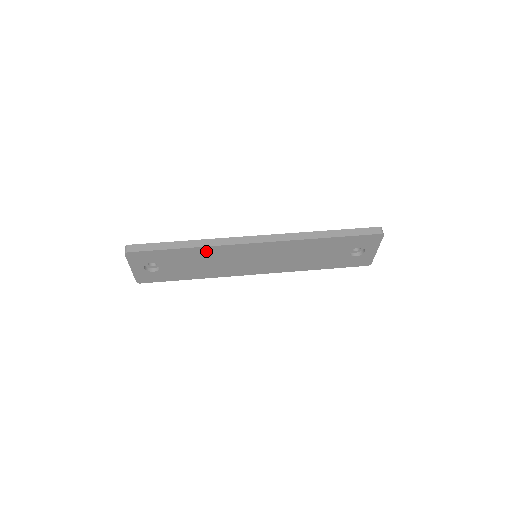
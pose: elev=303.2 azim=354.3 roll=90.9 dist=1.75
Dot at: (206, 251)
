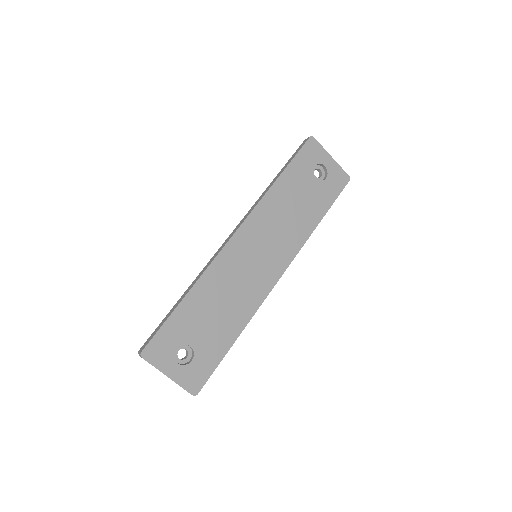
Dot at: (206, 284)
